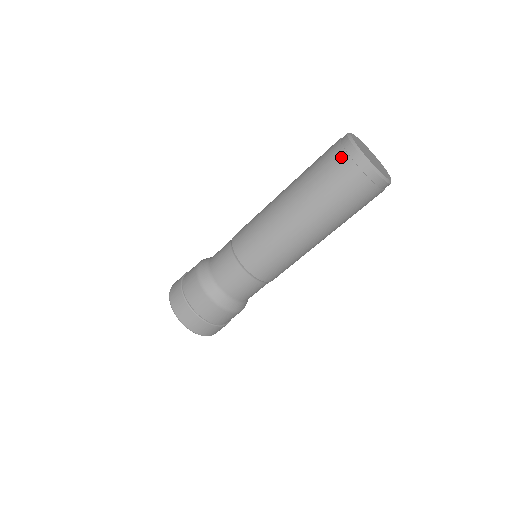
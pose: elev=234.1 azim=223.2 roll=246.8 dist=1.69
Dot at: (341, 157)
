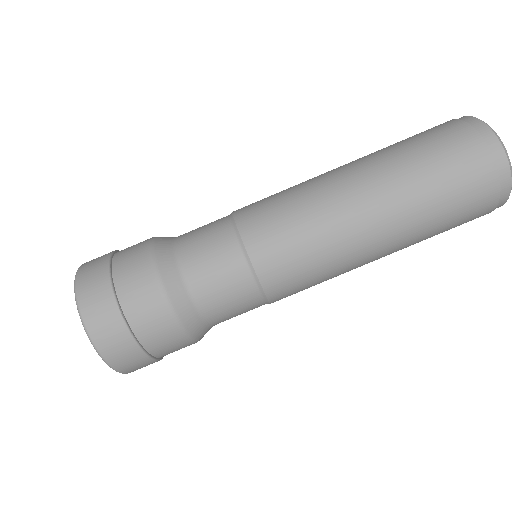
Dot at: (463, 131)
